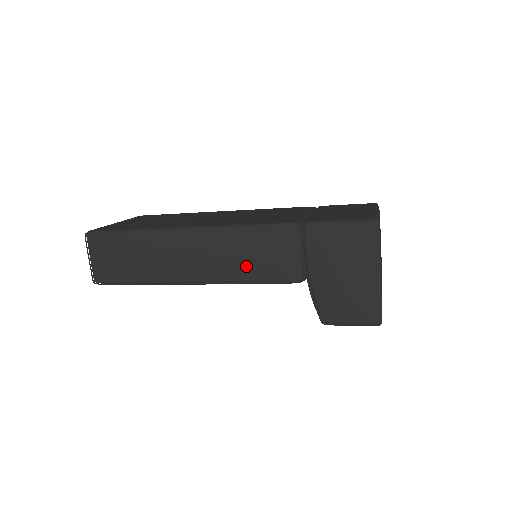
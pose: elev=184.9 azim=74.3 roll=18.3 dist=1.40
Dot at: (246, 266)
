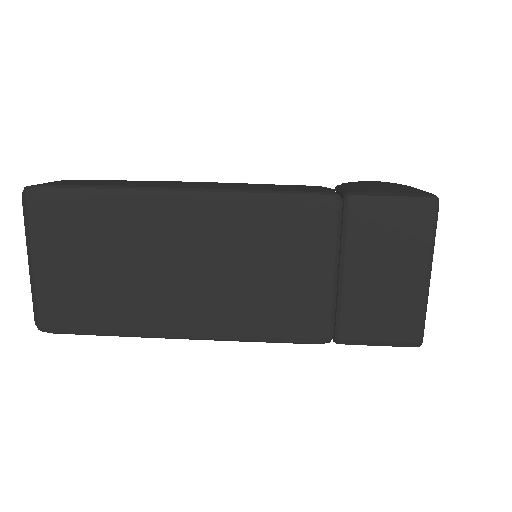
Dot at: occluded
